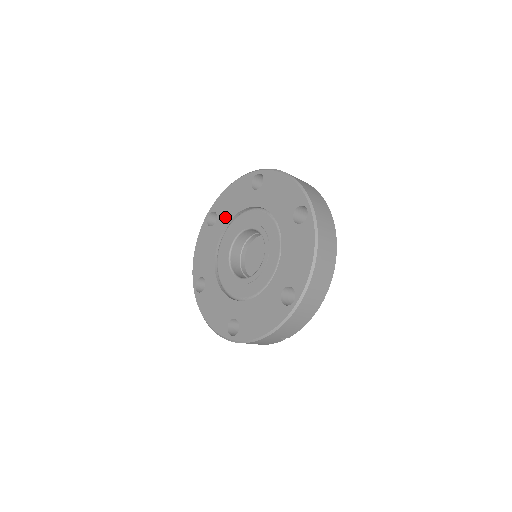
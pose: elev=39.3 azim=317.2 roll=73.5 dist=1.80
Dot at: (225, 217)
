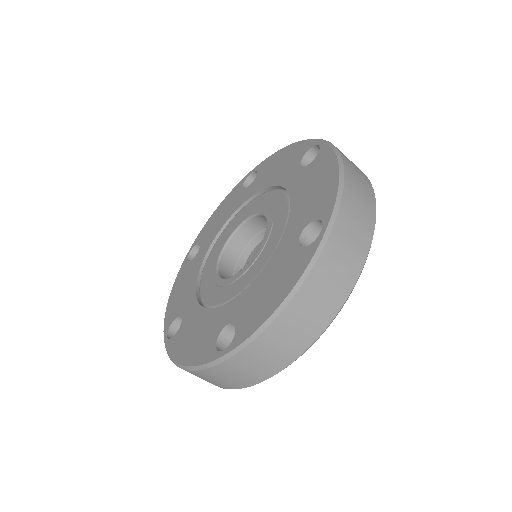
Dot at: (258, 185)
